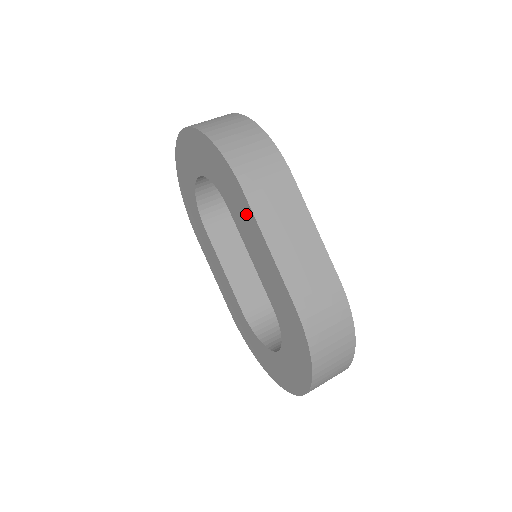
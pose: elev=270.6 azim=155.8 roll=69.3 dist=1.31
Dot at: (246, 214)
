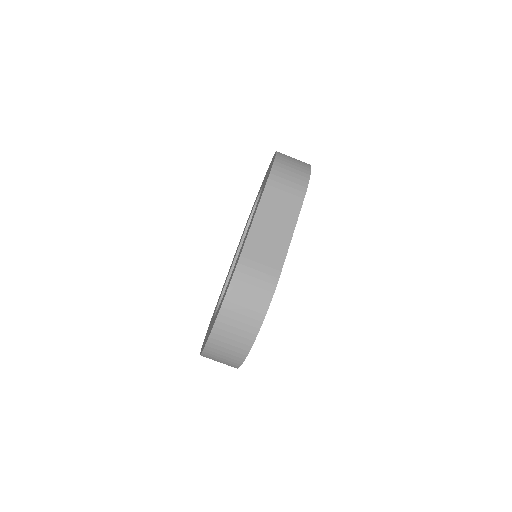
Dot at: occluded
